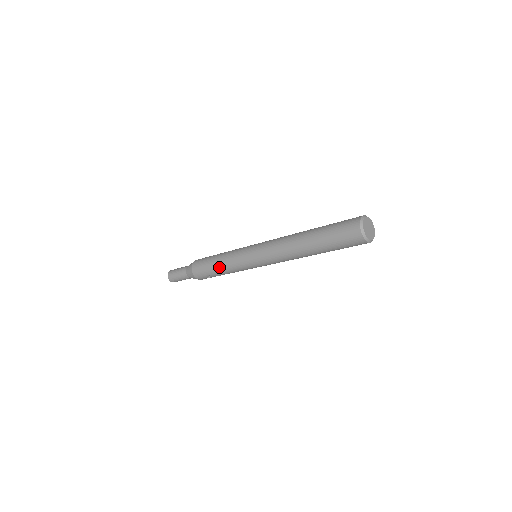
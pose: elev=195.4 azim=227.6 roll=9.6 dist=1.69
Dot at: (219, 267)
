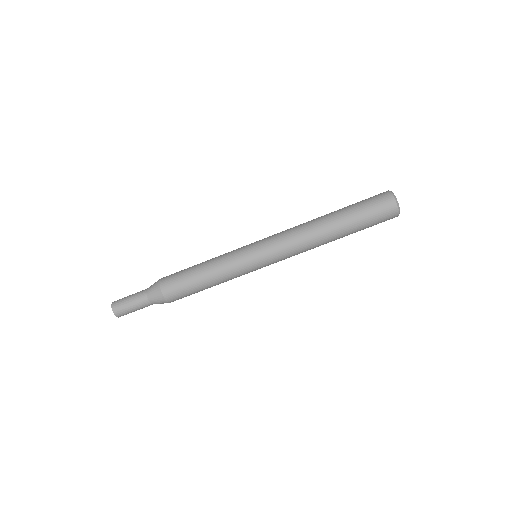
Dot at: (205, 265)
